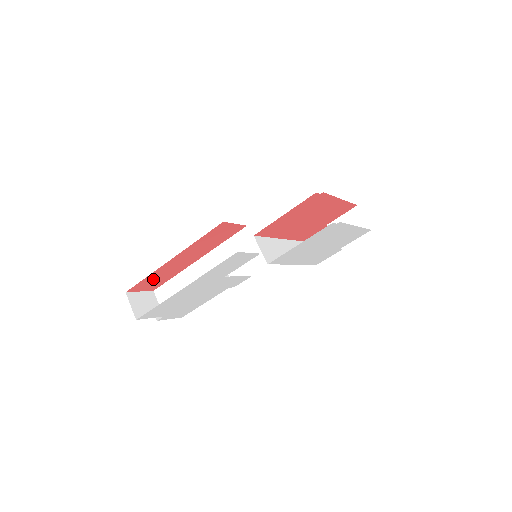
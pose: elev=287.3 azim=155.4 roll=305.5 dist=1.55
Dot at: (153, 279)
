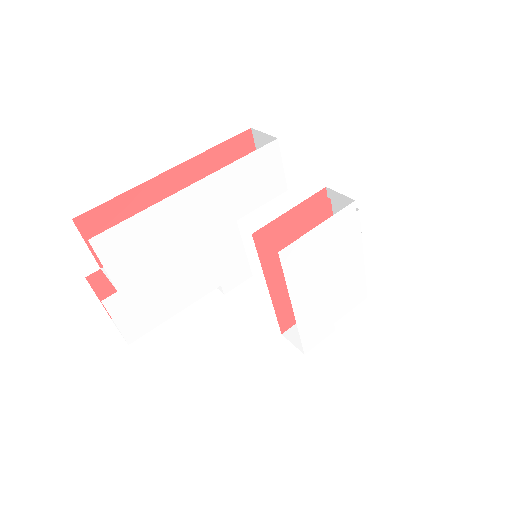
Dot at: (121, 217)
